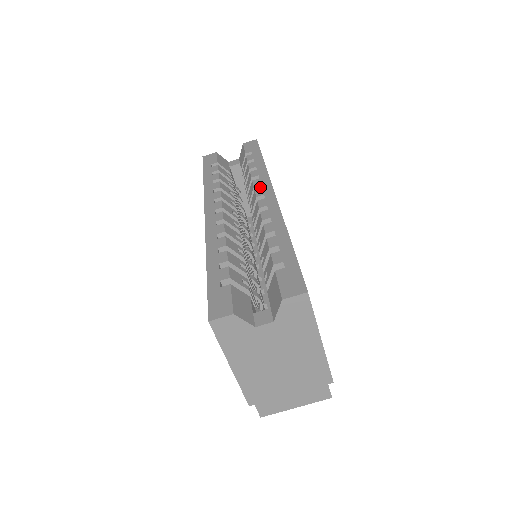
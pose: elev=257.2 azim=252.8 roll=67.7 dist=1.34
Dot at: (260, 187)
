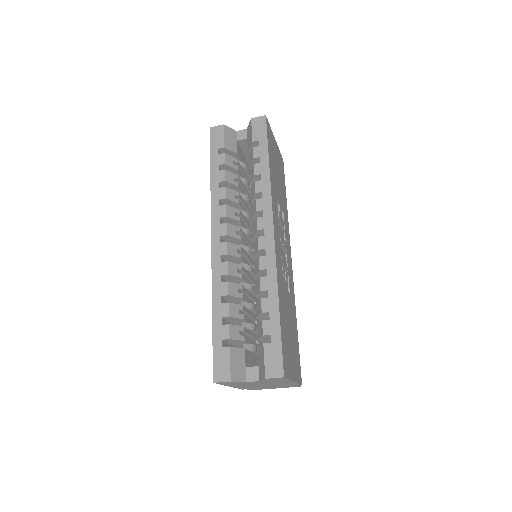
Dot at: (262, 211)
